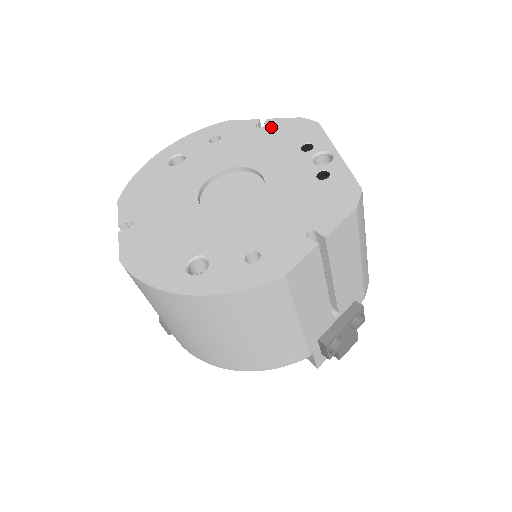
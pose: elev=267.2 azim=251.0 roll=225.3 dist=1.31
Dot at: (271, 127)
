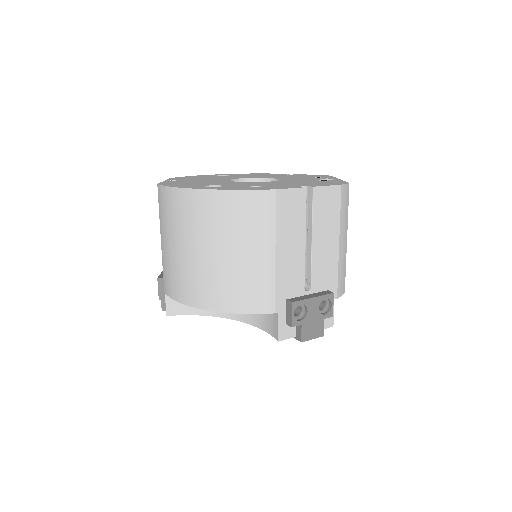
Dot at: occluded
